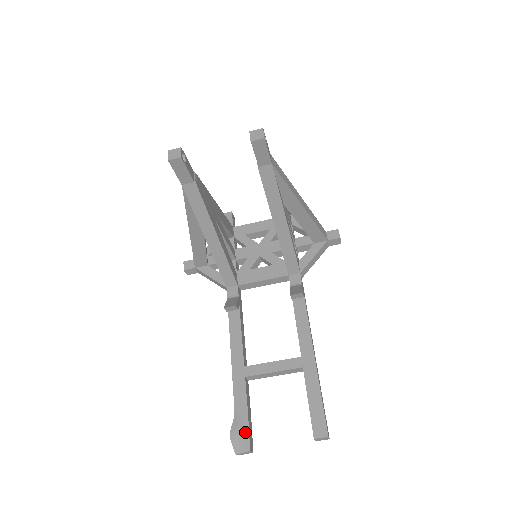
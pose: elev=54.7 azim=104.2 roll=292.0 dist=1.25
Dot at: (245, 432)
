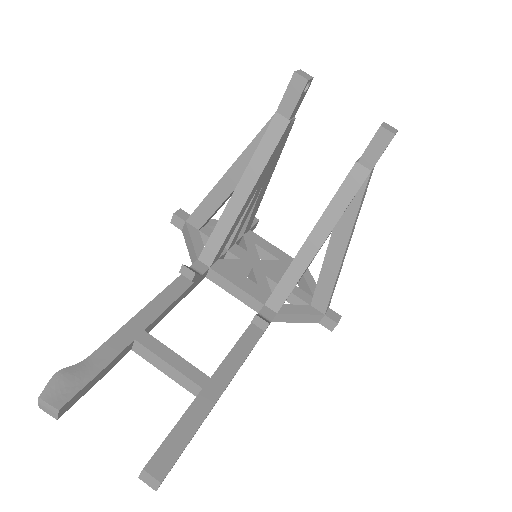
Dot at: (76, 386)
